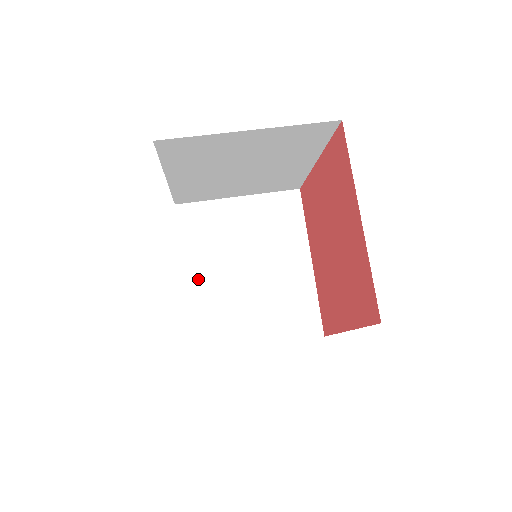
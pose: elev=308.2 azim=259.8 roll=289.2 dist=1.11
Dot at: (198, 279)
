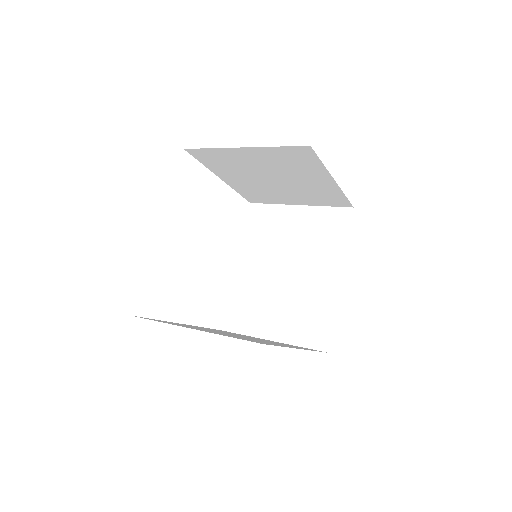
Dot at: occluded
